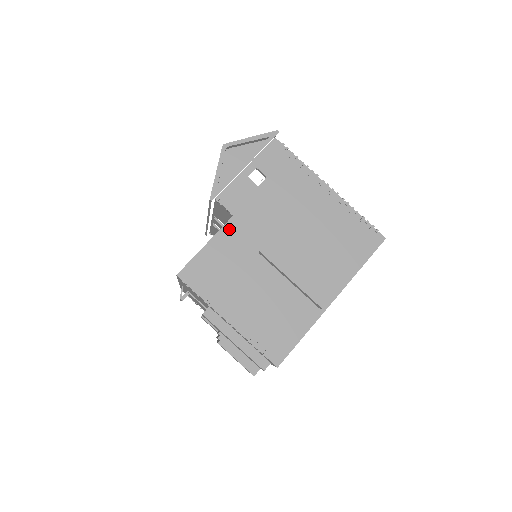
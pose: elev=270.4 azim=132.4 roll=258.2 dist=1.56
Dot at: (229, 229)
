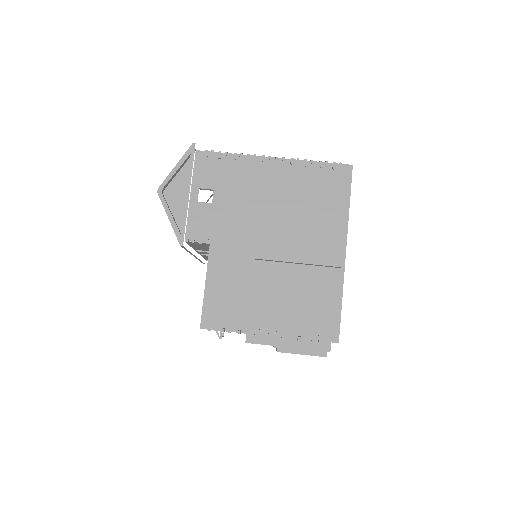
Dot at: (215, 258)
